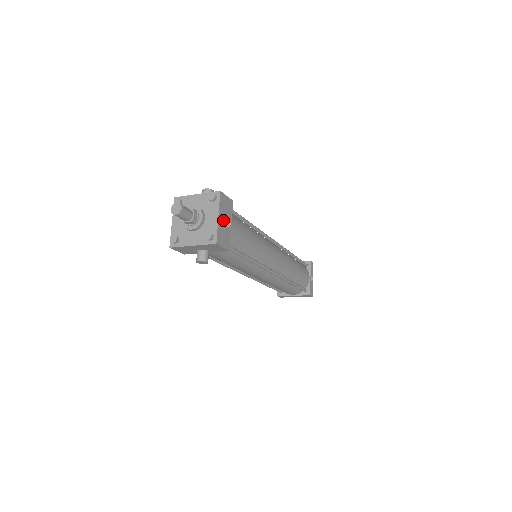
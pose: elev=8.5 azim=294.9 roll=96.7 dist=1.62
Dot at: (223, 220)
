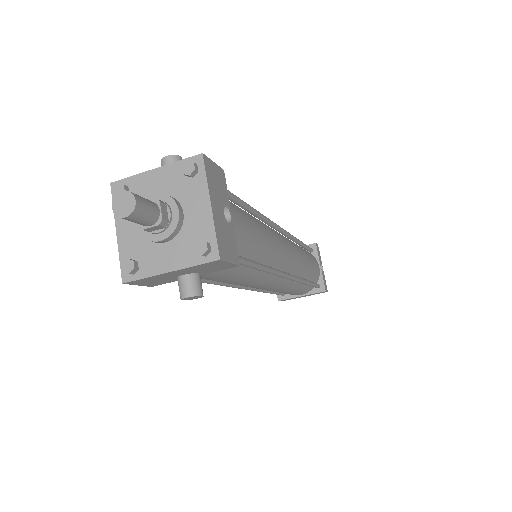
Dot at: (219, 210)
